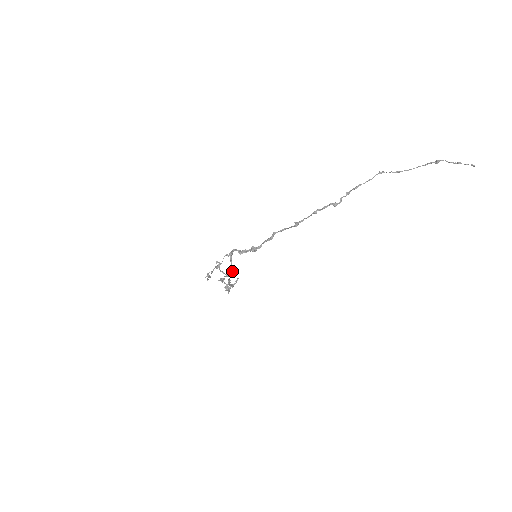
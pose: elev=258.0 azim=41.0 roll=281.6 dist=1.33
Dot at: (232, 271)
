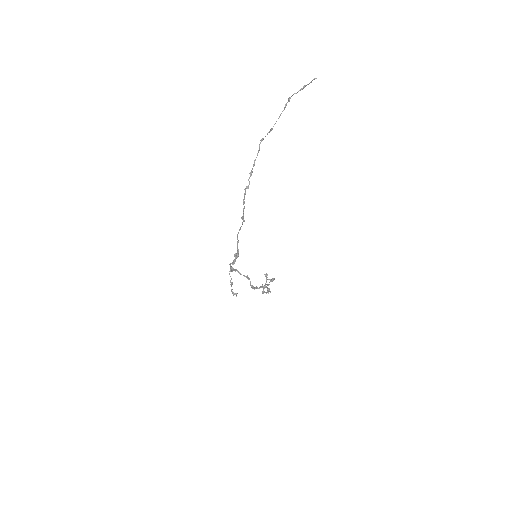
Dot at: occluded
